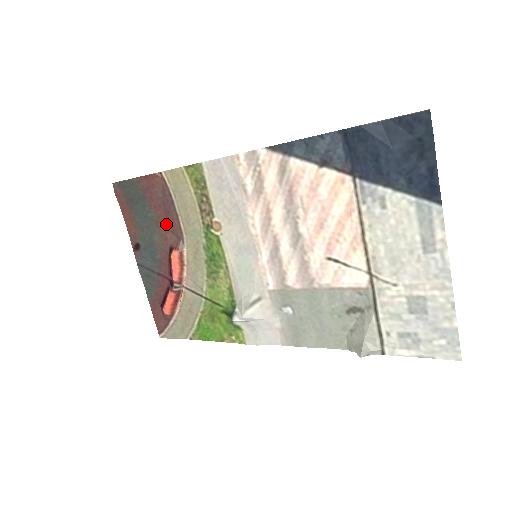
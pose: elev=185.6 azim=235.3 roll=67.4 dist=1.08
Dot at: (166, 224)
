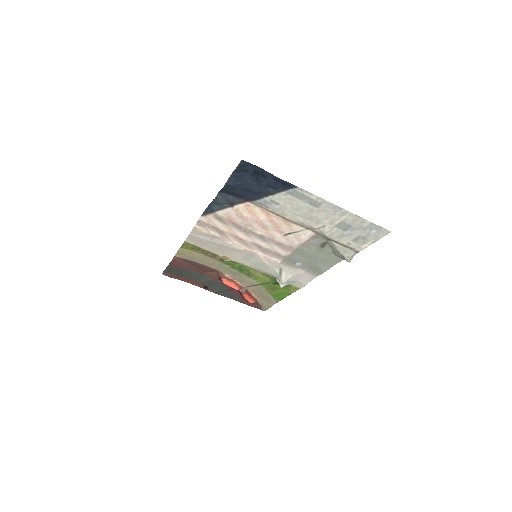
Dot at: (204, 271)
